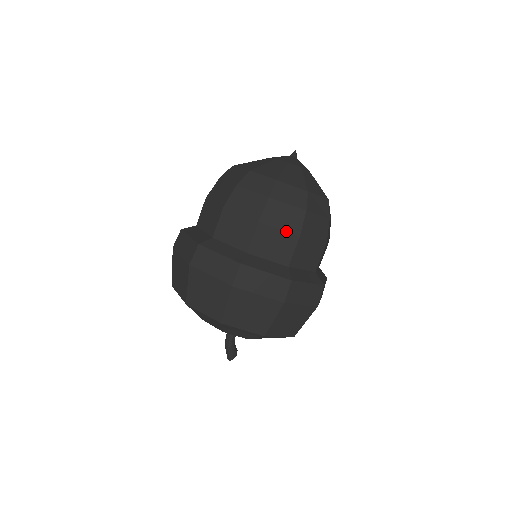
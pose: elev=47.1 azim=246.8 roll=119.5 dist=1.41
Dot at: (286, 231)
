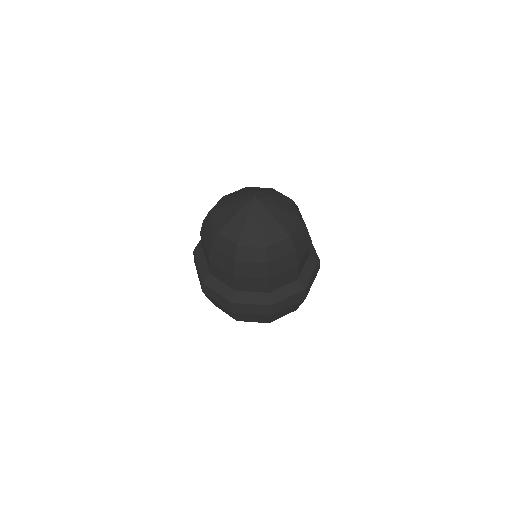
Dot at: (257, 278)
